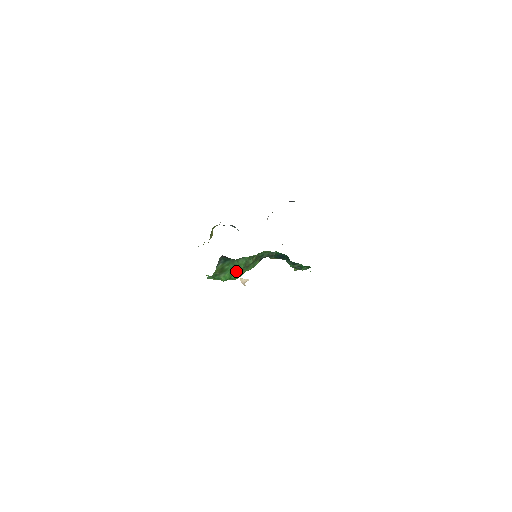
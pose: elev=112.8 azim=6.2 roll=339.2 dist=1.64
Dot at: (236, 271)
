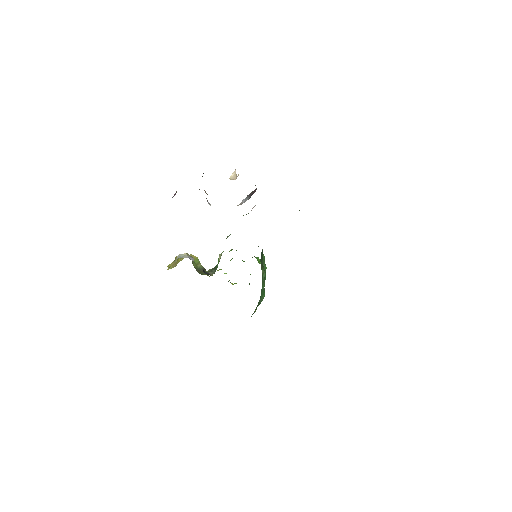
Dot at: occluded
